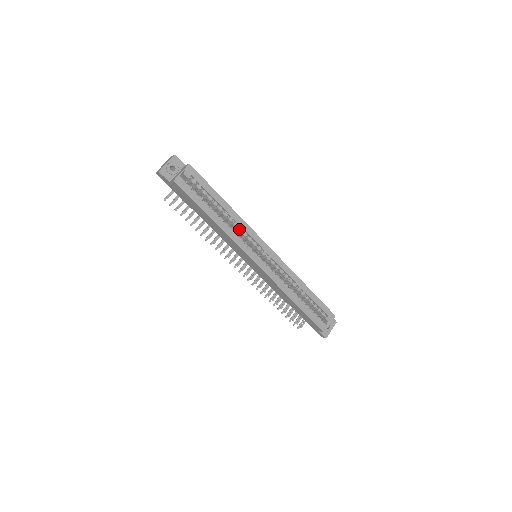
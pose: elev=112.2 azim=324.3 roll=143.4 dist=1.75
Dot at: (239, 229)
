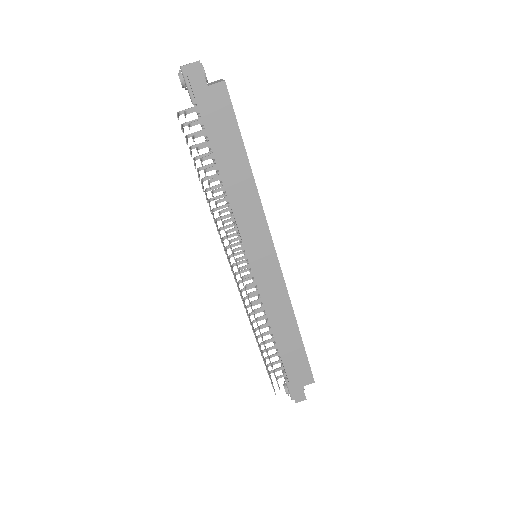
Dot at: occluded
